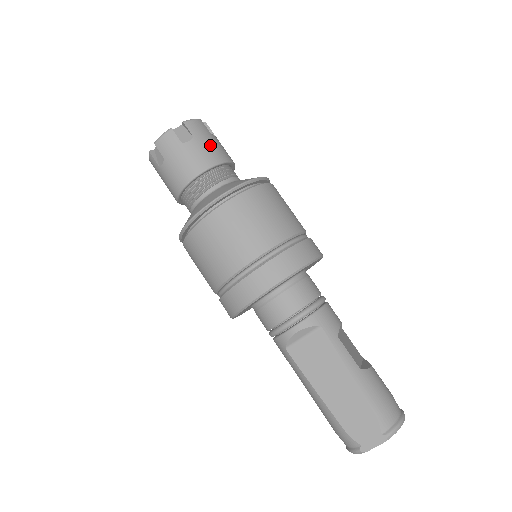
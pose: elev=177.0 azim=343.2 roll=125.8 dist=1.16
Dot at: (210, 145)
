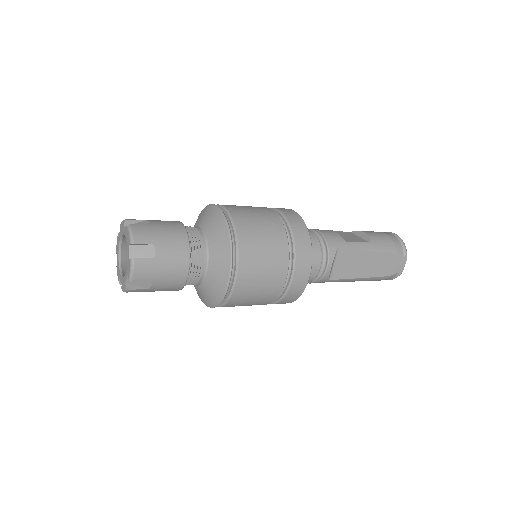
Dot at: (166, 234)
